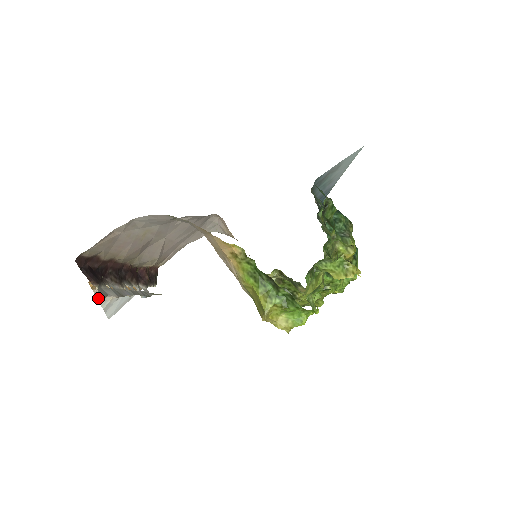
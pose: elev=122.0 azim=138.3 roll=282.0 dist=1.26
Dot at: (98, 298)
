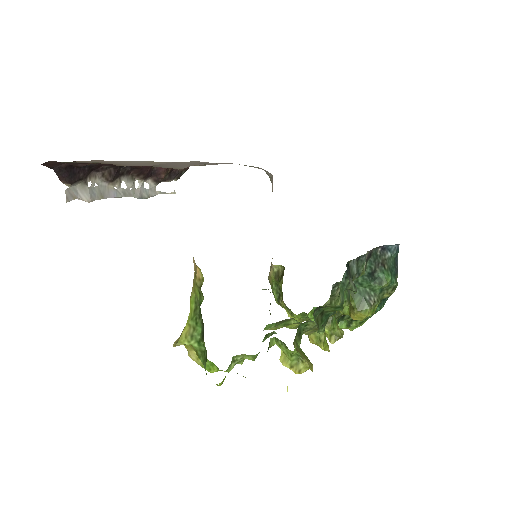
Dot at: occluded
